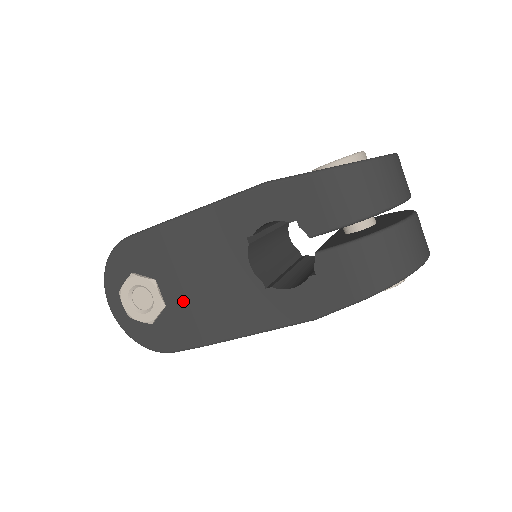
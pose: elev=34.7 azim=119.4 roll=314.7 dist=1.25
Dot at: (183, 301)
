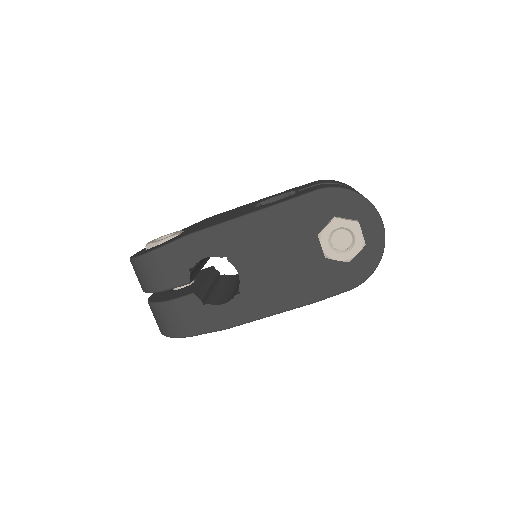
Dot at: occluded
